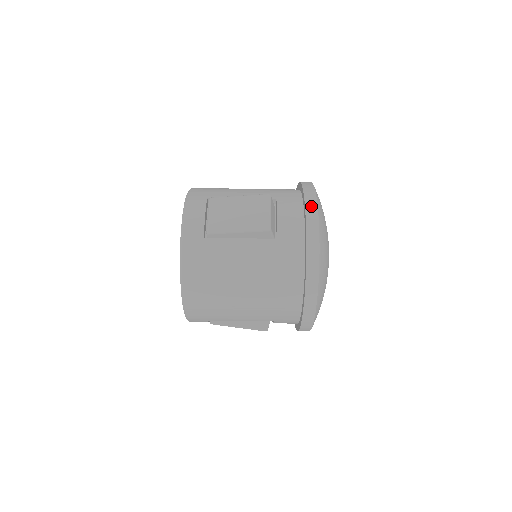
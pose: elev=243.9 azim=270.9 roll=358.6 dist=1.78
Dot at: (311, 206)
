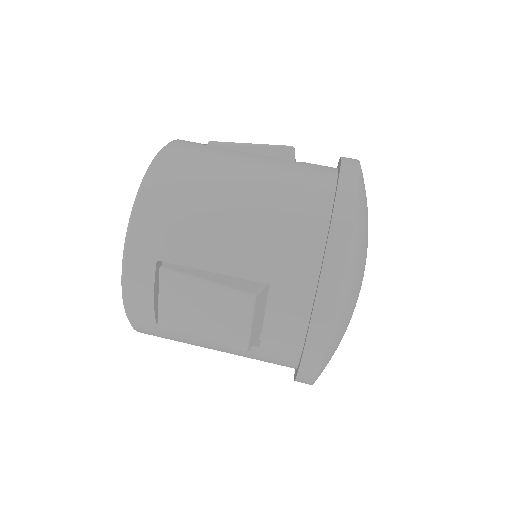
Dot at: occluded
